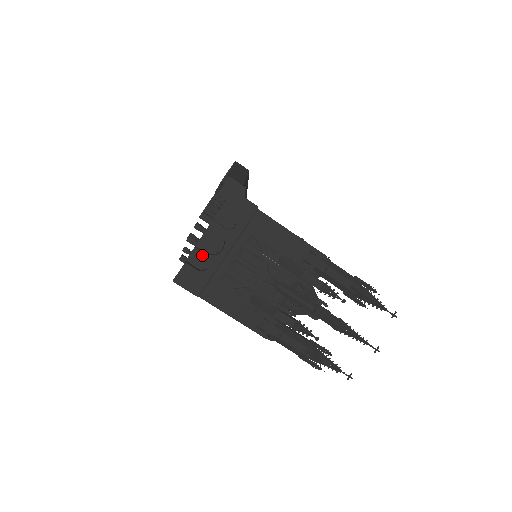
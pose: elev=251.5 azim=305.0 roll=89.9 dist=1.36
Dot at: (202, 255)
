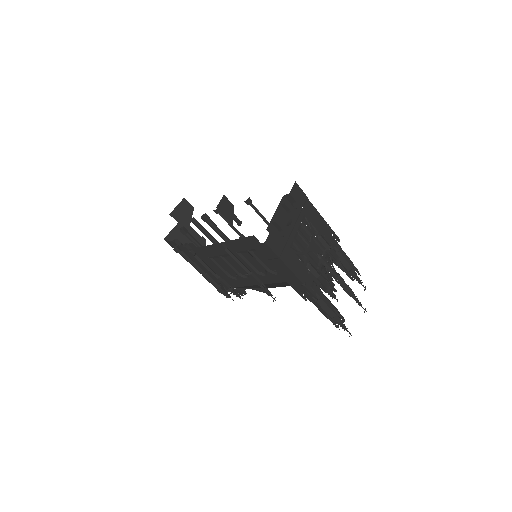
Dot at: (281, 225)
